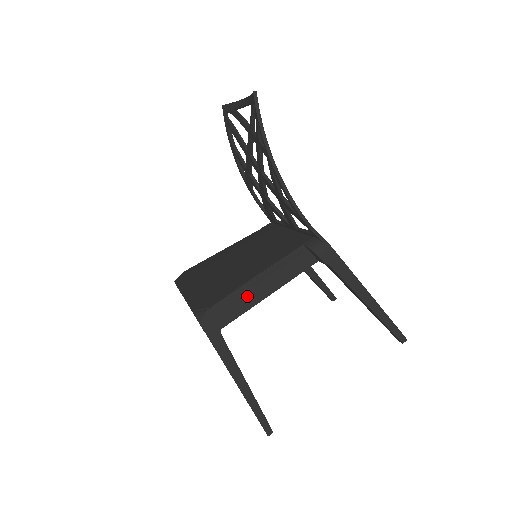
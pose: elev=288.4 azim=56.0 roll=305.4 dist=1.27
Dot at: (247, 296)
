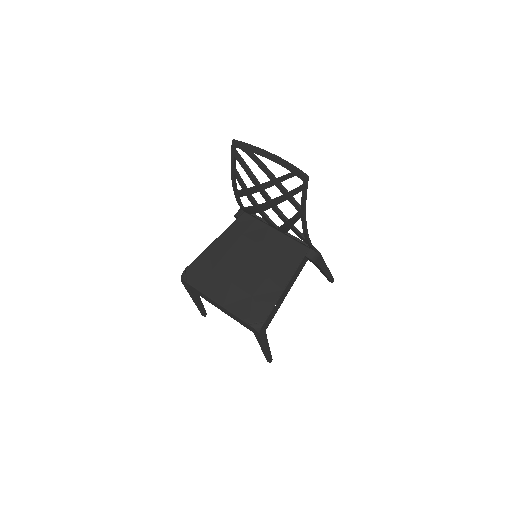
Dot at: (279, 303)
